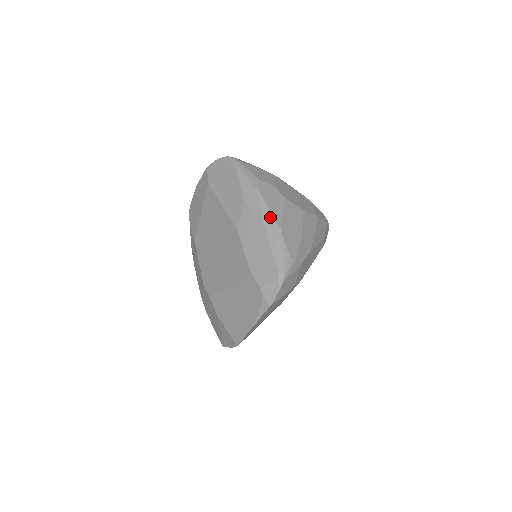
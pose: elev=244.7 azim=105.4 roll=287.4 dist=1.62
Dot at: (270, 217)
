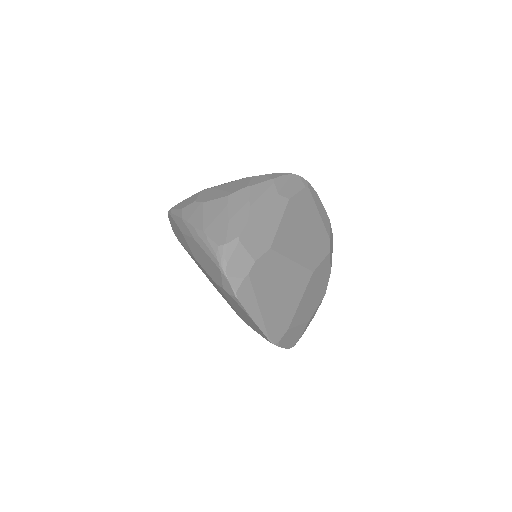
Dot at: (194, 230)
